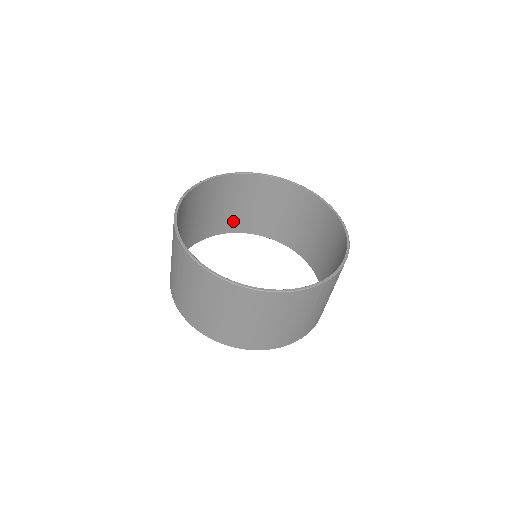
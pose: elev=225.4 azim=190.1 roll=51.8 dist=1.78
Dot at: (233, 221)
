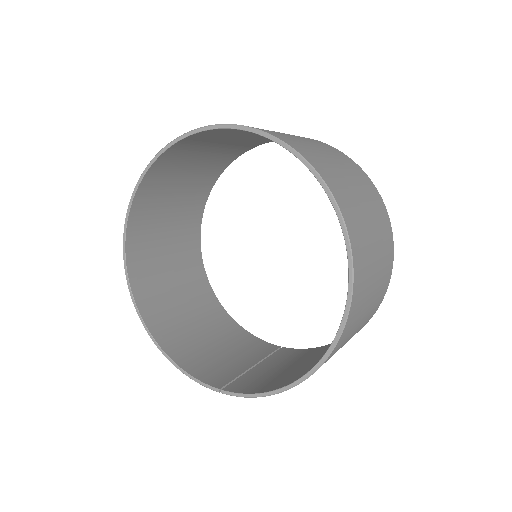
Dot at: occluded
